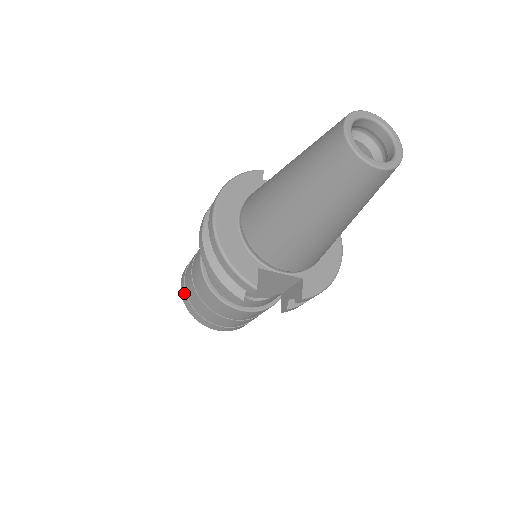
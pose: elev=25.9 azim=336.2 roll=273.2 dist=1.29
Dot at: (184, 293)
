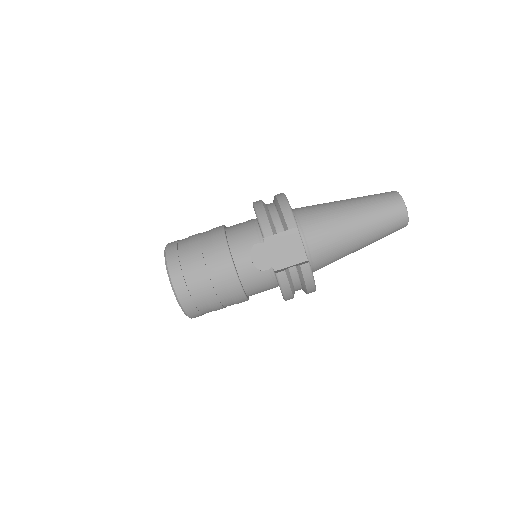
Dot at: (174, 243)
